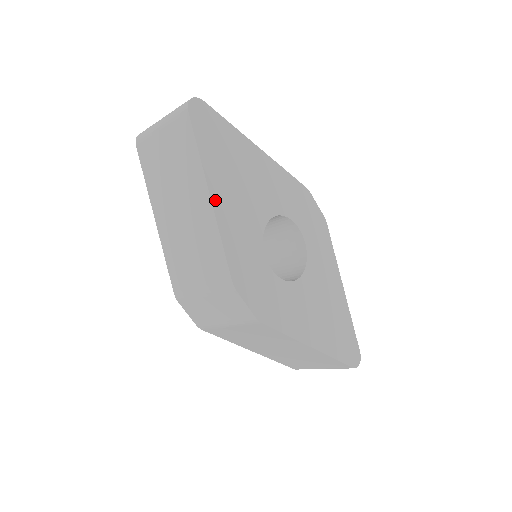
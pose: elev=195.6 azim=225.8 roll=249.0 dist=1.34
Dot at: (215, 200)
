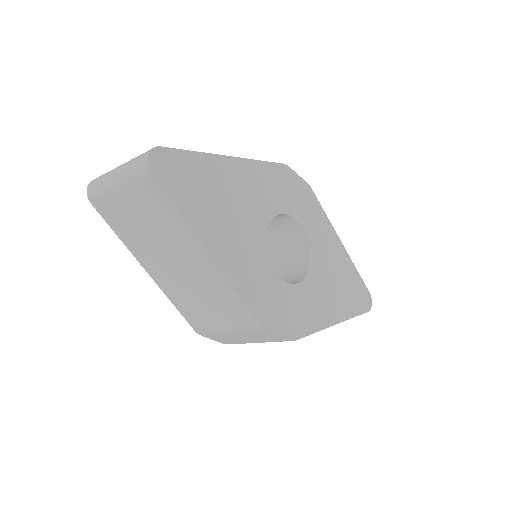
Dot at: (217, 257)
